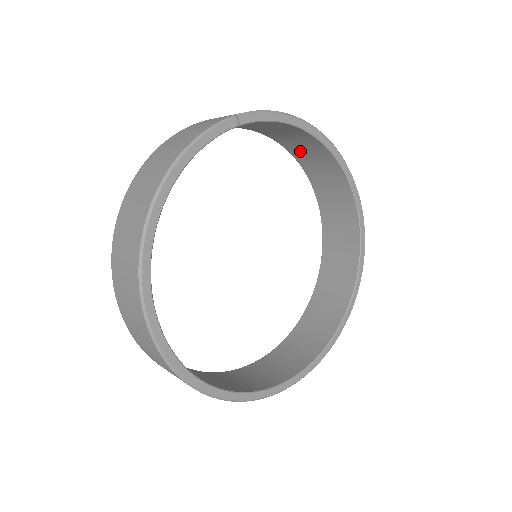
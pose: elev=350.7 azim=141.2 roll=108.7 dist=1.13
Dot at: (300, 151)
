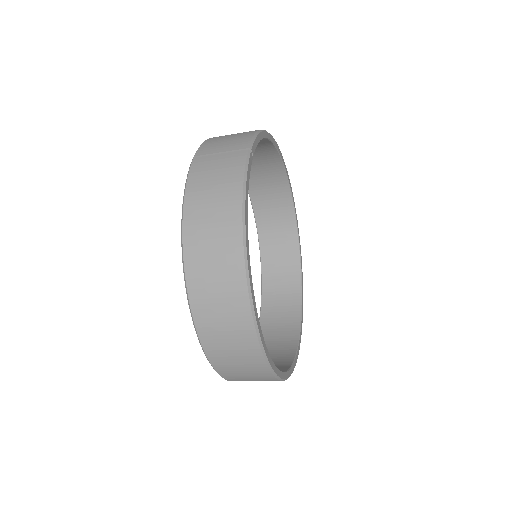
Dot at: occluded
